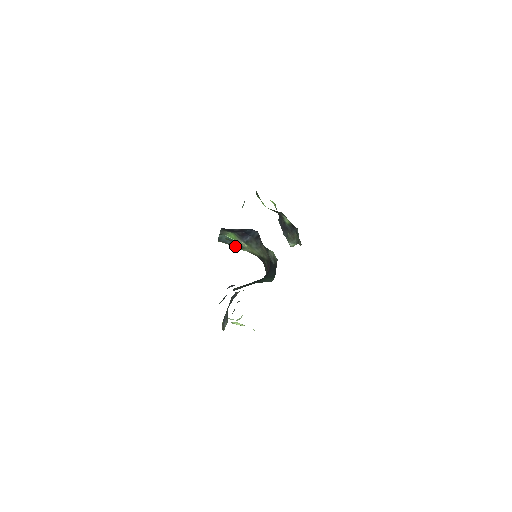
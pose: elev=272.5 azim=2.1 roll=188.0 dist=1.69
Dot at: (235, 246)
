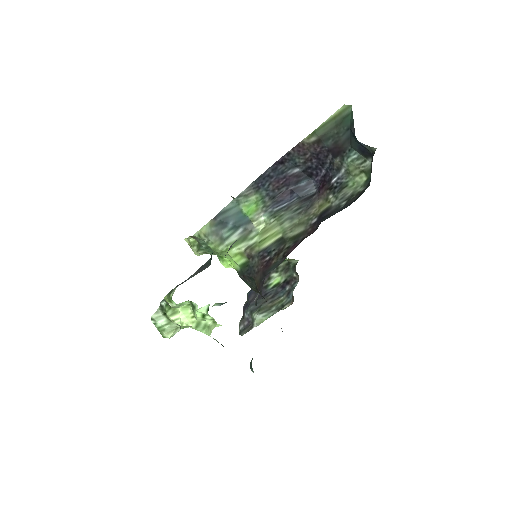
Dot at: (231, 236)
